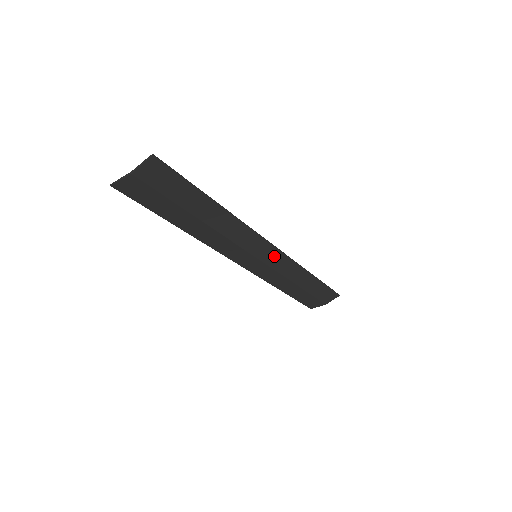
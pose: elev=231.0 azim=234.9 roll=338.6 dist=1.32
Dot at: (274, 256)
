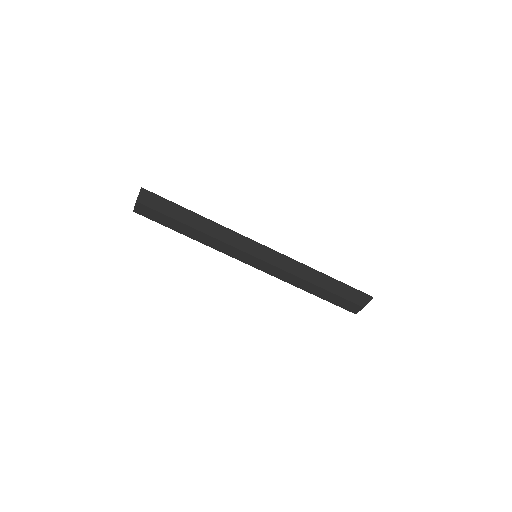
Dot at: (270, 255)
